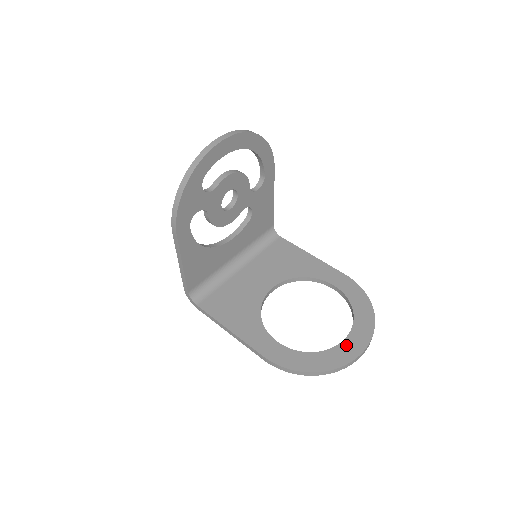
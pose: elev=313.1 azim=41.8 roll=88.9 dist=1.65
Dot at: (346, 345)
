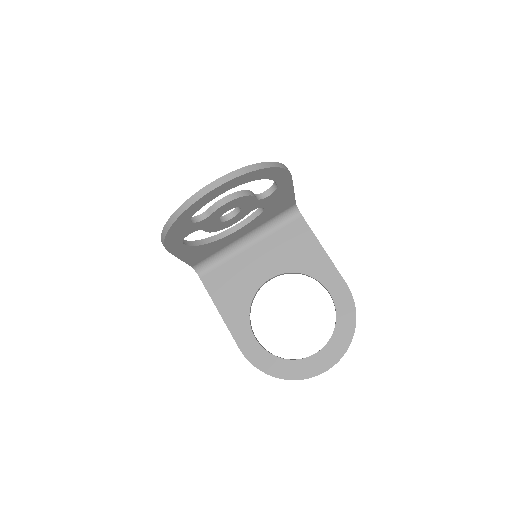
Dot at: (312, 361)
